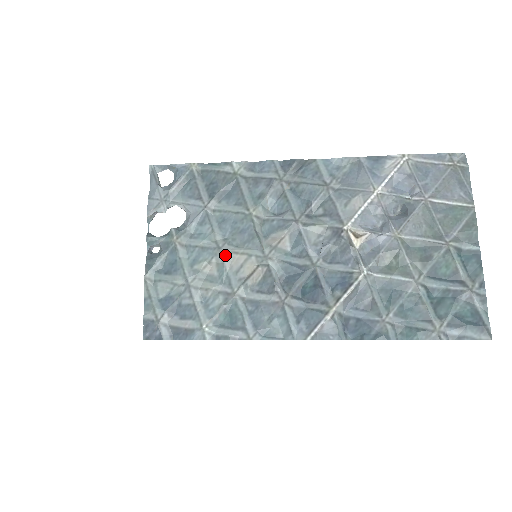
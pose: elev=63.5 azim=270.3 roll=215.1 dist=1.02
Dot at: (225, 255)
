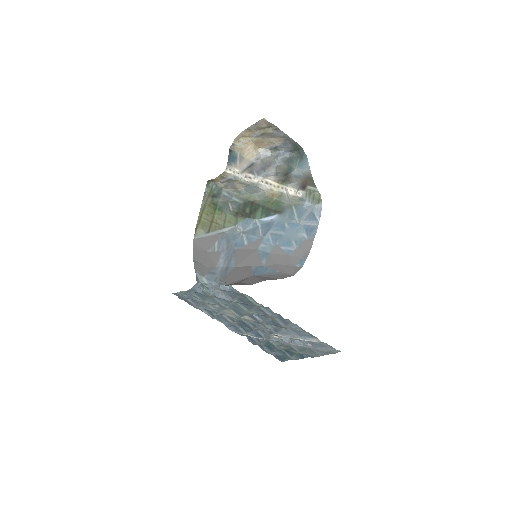
Dot at: (225, 309)
